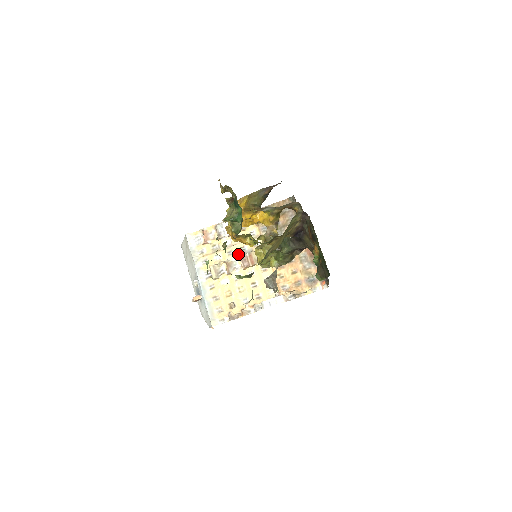
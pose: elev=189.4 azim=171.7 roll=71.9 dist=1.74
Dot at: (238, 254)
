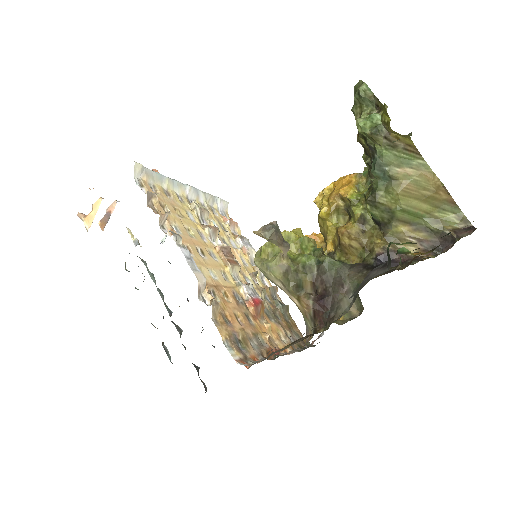
Dot at: occluded
